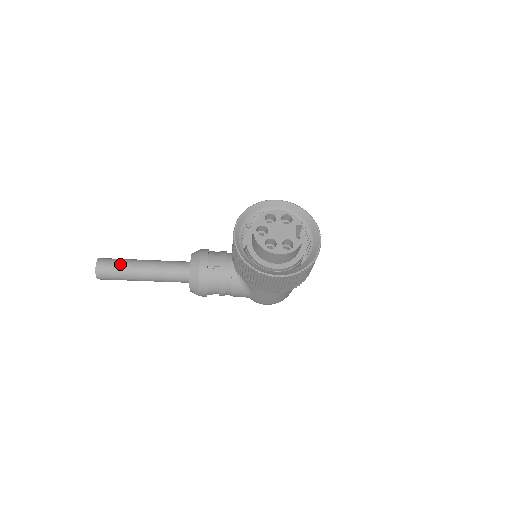
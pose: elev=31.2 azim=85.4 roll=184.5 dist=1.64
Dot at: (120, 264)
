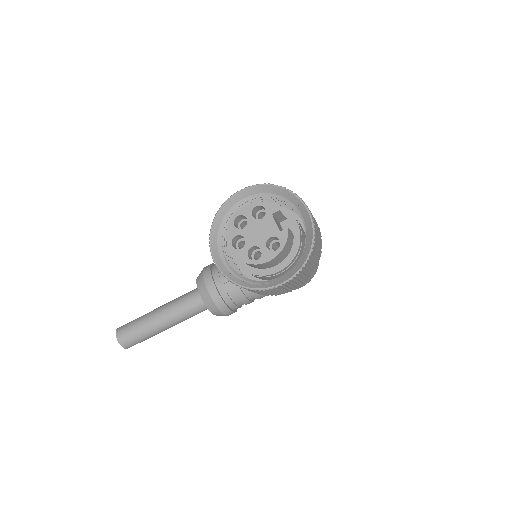
Dot at: (137, 327)
